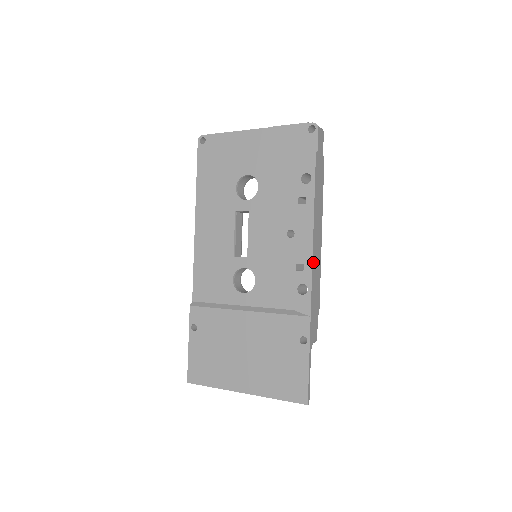
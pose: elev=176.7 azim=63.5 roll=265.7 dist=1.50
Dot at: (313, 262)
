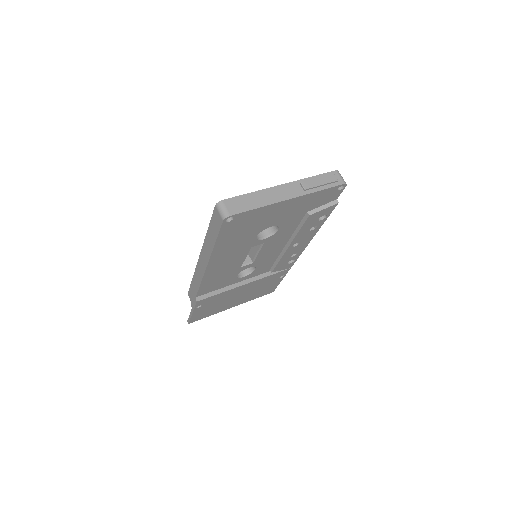
Dot at: occluded
